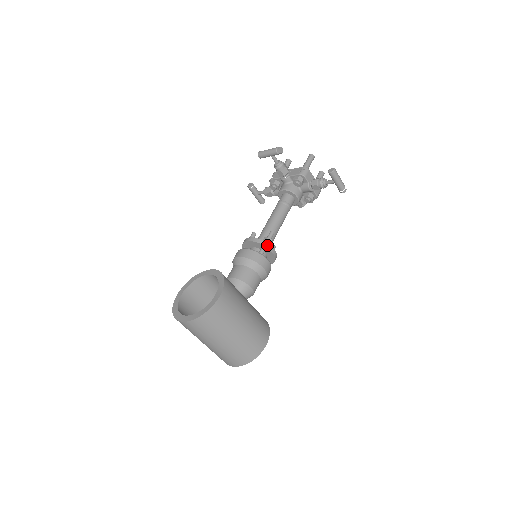
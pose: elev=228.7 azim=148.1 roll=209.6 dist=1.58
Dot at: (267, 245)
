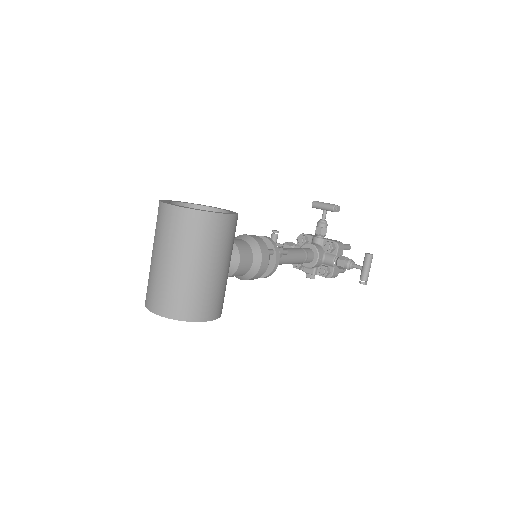
Dot at: (277, 251)
